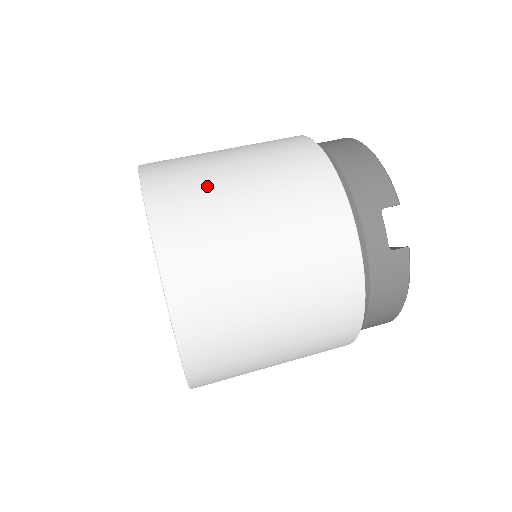
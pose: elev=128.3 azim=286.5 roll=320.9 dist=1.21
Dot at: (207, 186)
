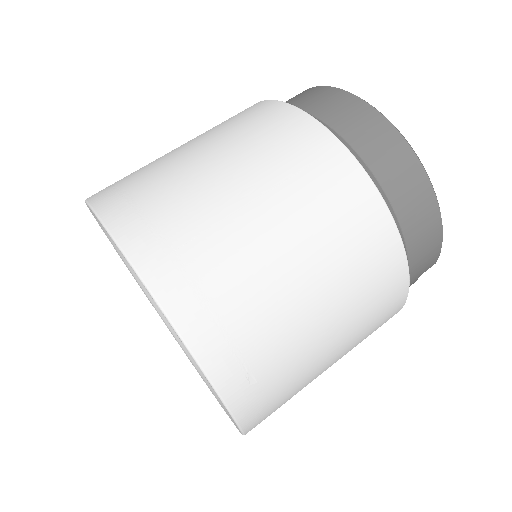
Dot at: (290, 357)
